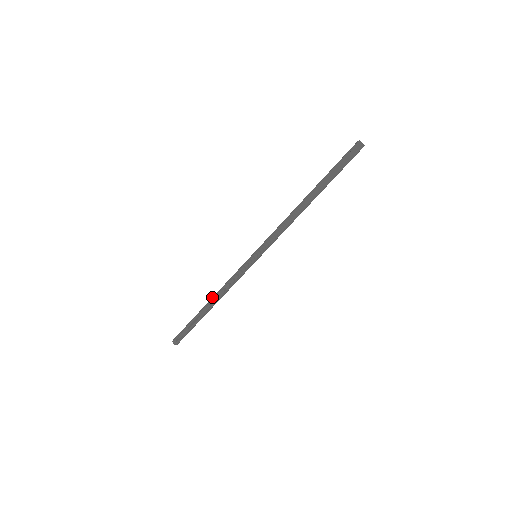
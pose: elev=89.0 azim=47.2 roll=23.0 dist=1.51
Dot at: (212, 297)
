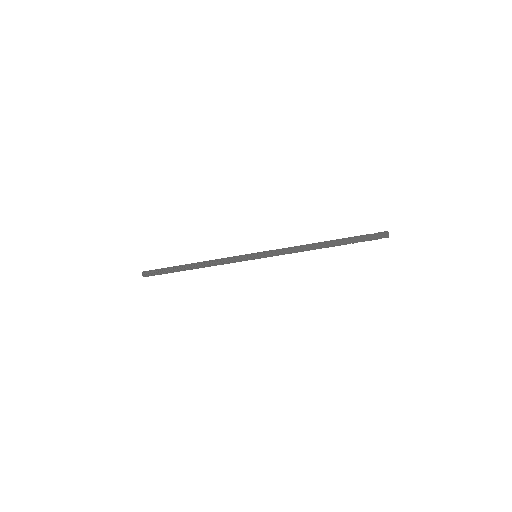
Dot at: (199, 263)
